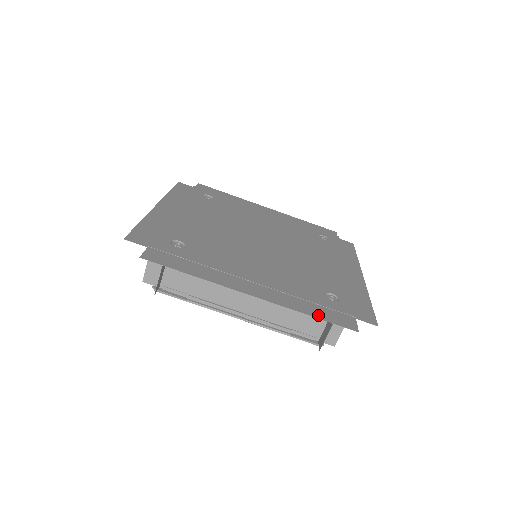
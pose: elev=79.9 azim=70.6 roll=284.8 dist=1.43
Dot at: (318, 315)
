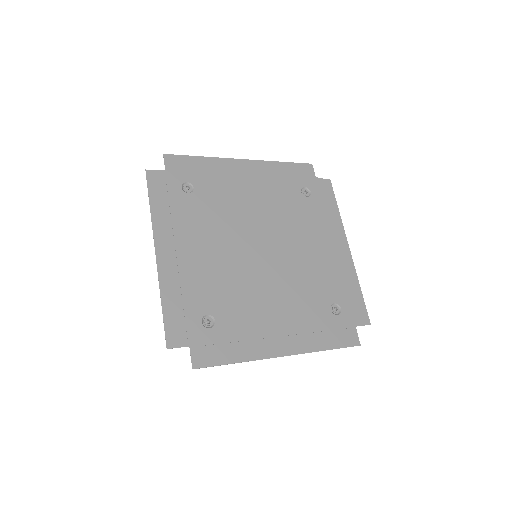
Dot at: (167, 310)
